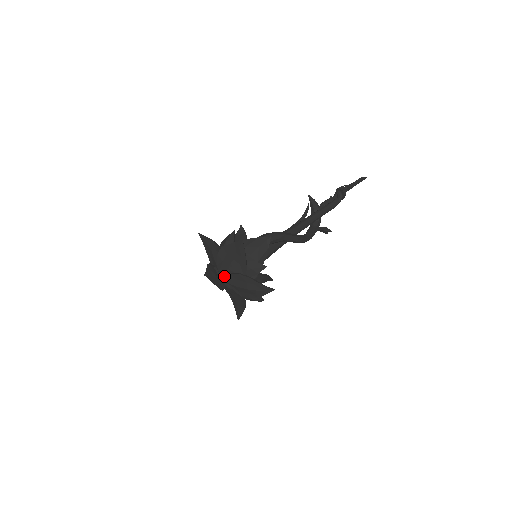
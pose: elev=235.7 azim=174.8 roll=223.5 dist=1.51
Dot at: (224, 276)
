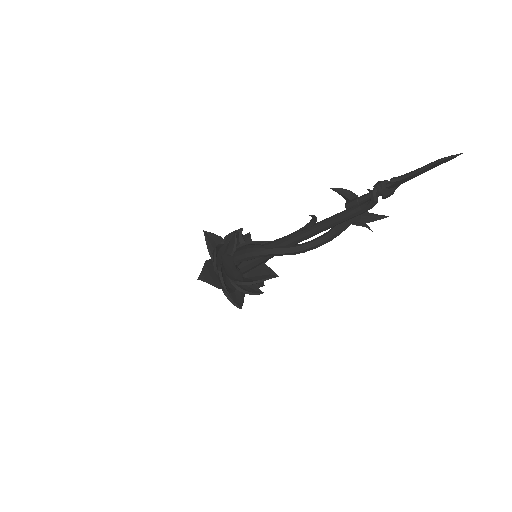
Dot at: occluded
